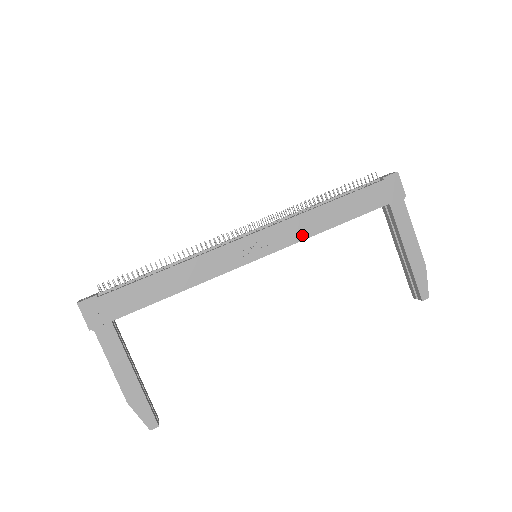
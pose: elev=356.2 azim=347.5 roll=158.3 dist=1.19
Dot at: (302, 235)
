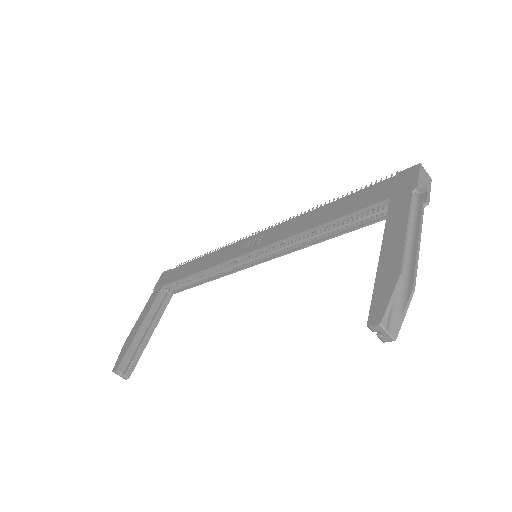
Dot at: (290, 233)
